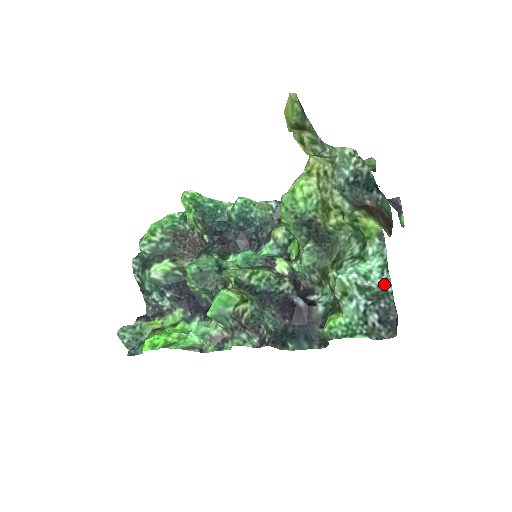
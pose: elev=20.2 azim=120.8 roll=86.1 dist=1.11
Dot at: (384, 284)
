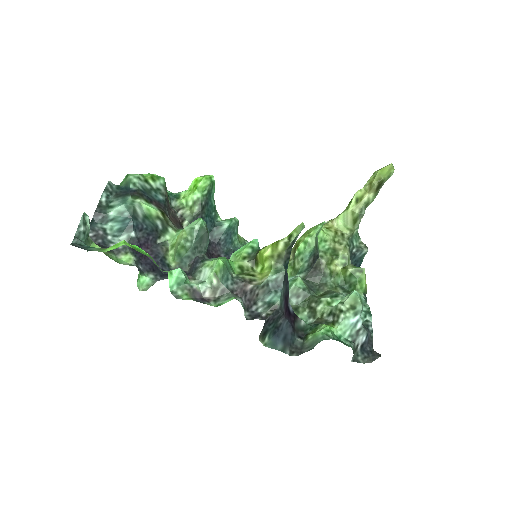
Dot at: (366, 323)
